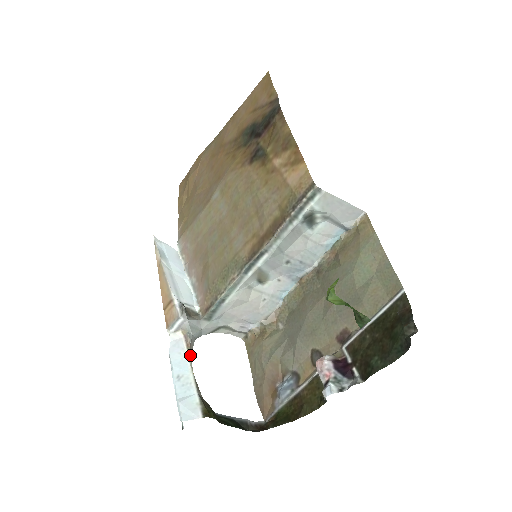
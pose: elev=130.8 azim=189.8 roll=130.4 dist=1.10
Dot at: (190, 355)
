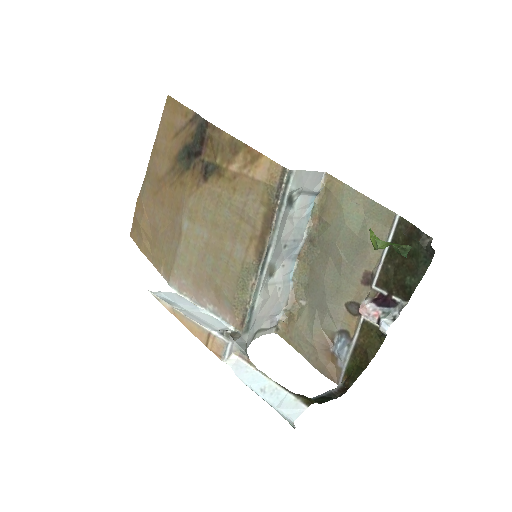
Dot at: occluded
